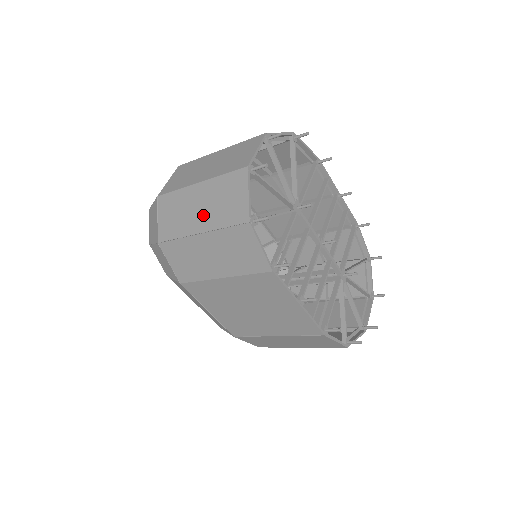
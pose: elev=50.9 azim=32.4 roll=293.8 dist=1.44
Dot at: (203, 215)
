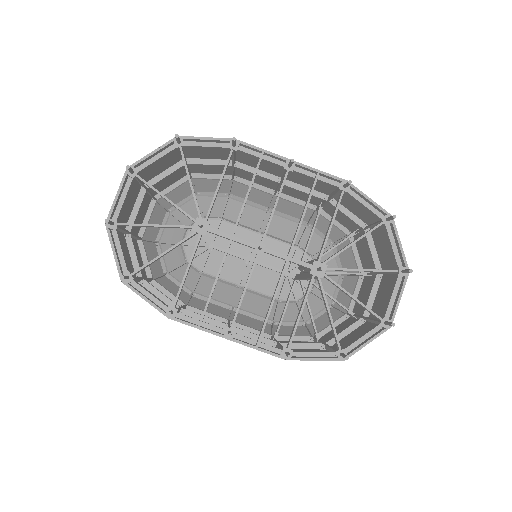
Dot at: (130, 265)
